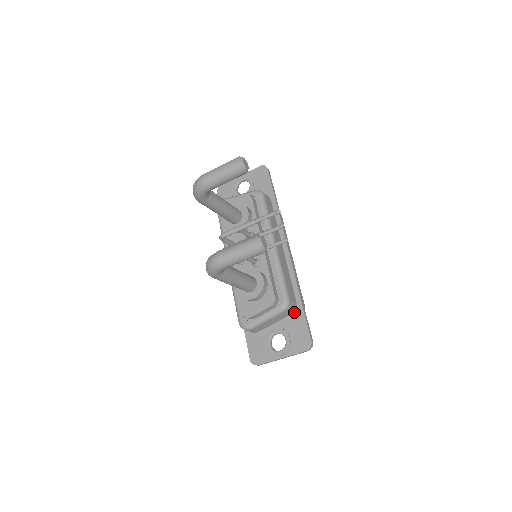
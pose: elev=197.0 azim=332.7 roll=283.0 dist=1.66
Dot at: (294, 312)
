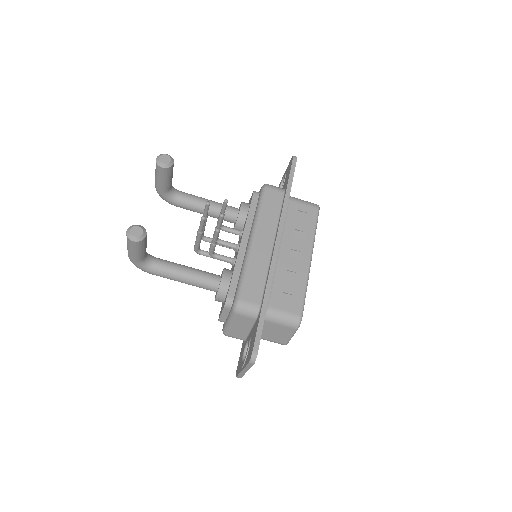
Dot at: (257, 317)
